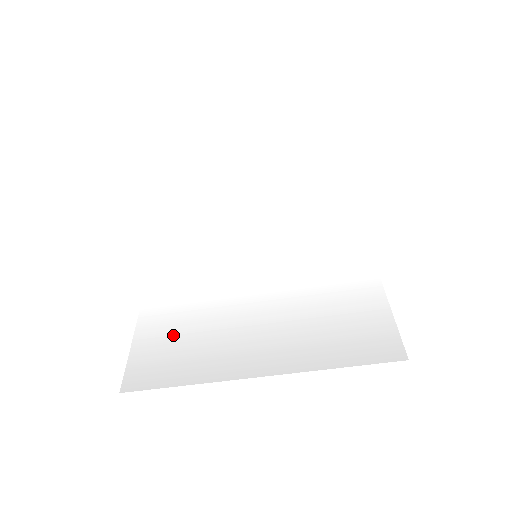
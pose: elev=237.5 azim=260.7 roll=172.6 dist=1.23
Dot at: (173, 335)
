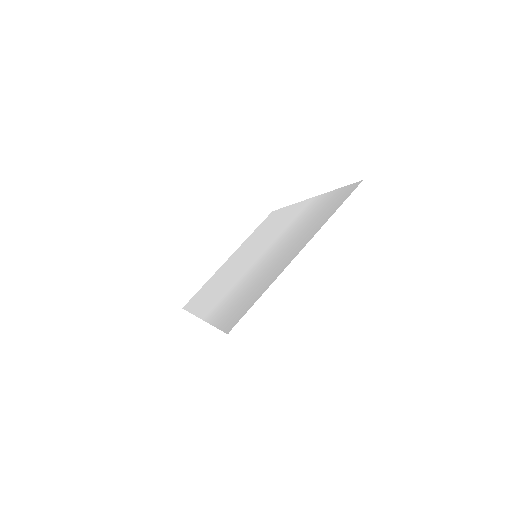
Dot at: (237, 302)
